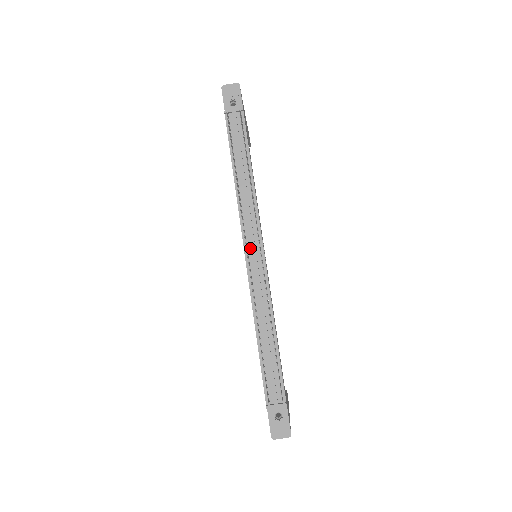
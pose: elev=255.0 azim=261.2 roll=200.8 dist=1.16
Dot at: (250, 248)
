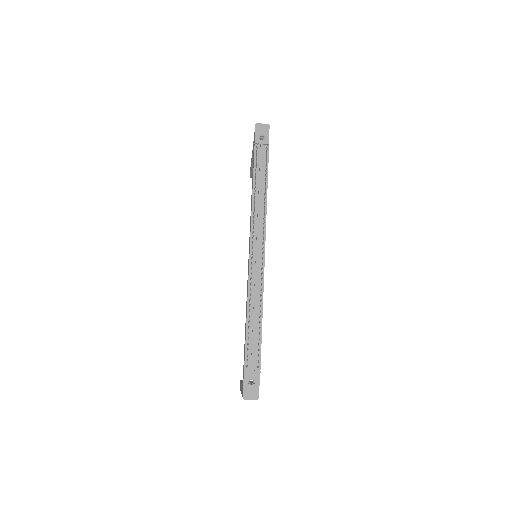
Dot at: (255, 246)
